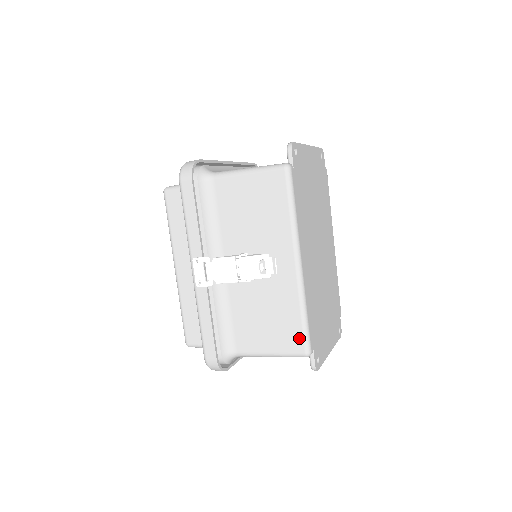
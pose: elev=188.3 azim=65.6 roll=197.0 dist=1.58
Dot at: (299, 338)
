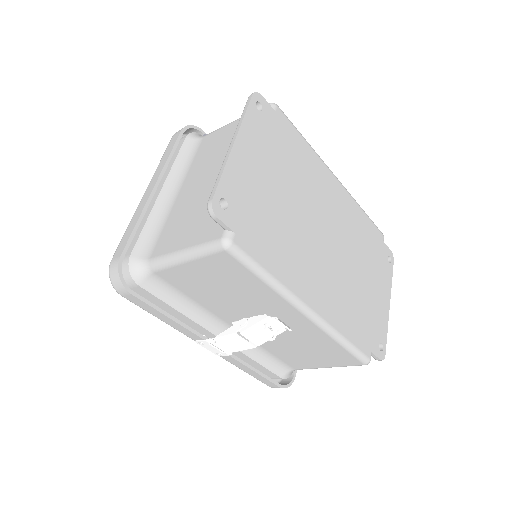
Dot at: (350, 358)
